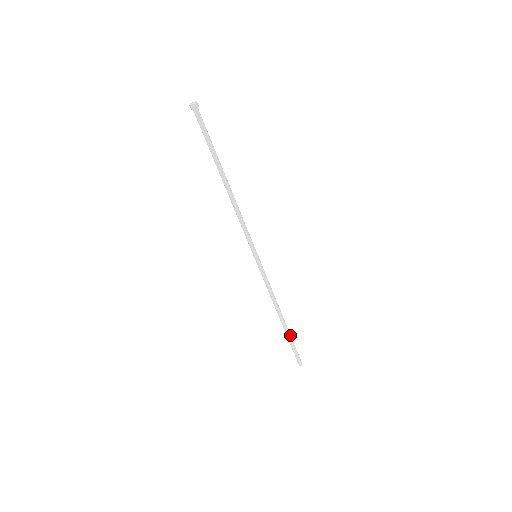
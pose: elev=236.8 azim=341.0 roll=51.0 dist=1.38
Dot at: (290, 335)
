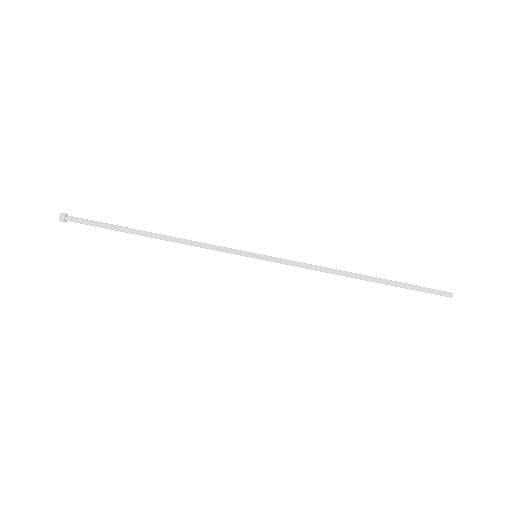
Dot at: (393, 281)
